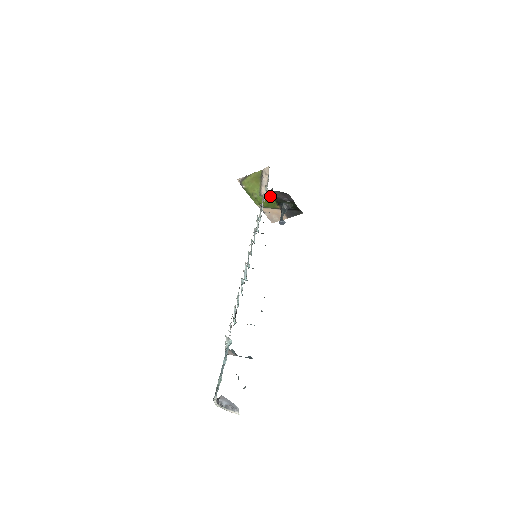
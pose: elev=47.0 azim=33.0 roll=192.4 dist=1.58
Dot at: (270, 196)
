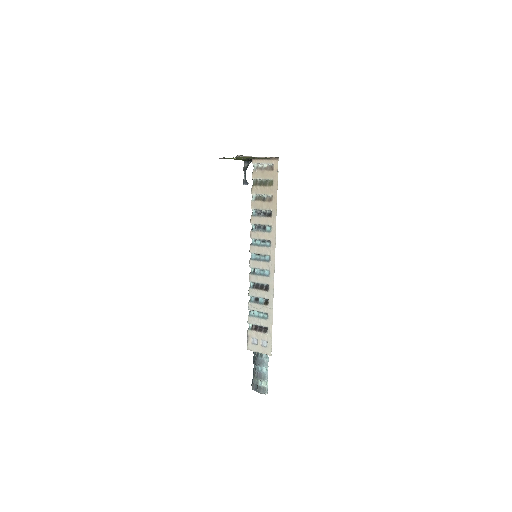
Dot at: (247, 159)
